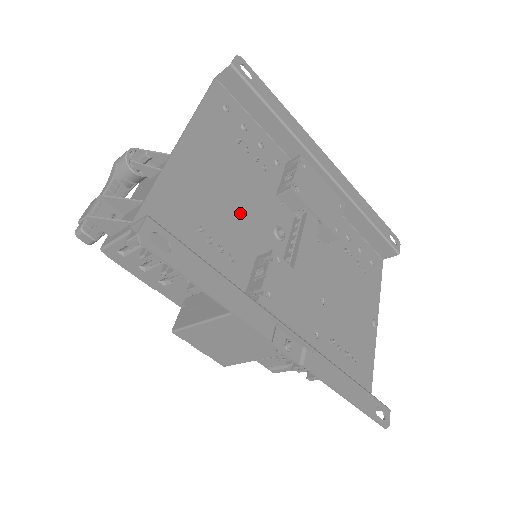
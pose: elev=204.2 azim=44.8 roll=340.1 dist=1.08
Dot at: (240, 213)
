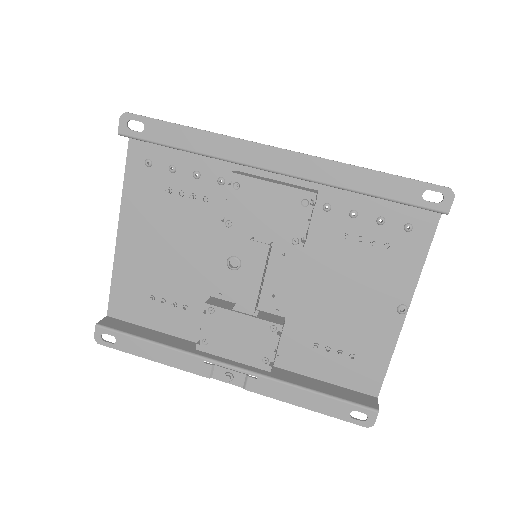
Dot at: (186, 265)
